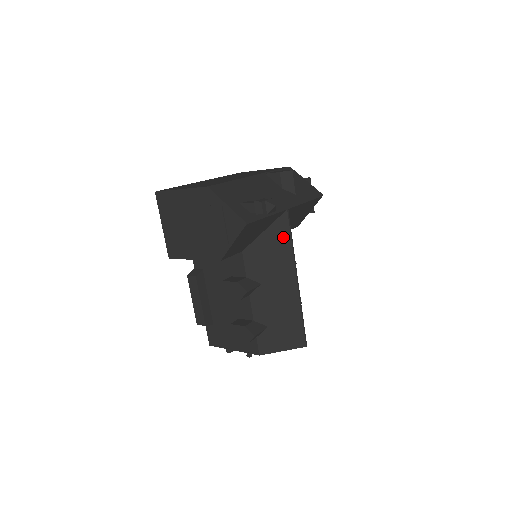
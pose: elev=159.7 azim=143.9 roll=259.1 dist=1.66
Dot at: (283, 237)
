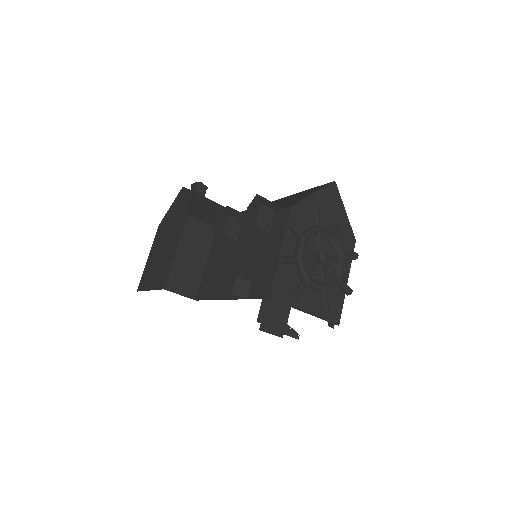
Dot at: occluded
